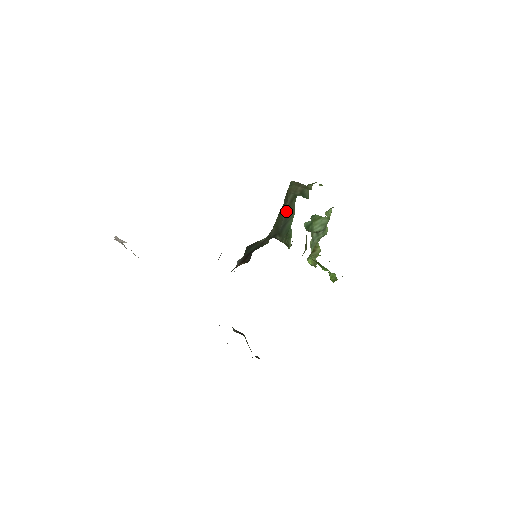
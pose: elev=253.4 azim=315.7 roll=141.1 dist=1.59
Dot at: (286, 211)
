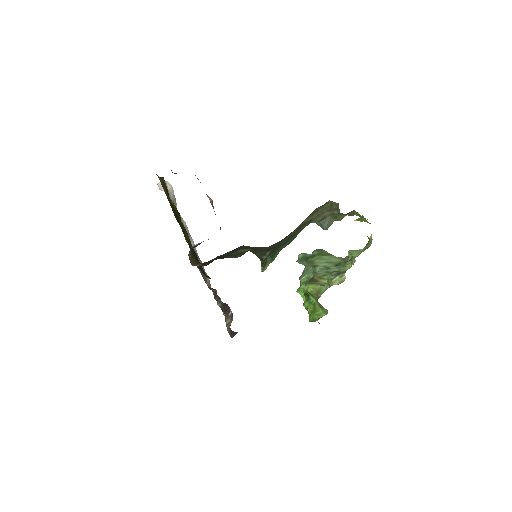
Dot at: (294, 232)
